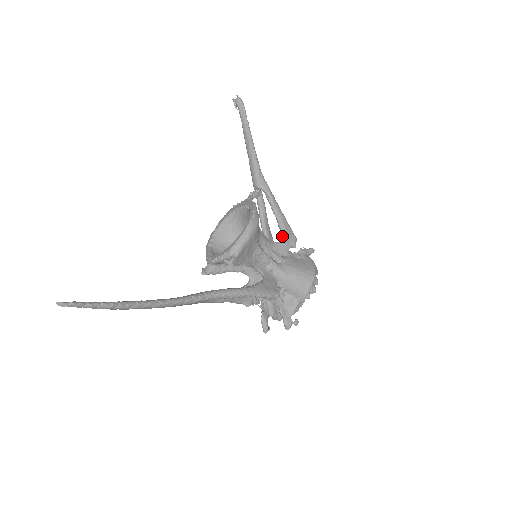
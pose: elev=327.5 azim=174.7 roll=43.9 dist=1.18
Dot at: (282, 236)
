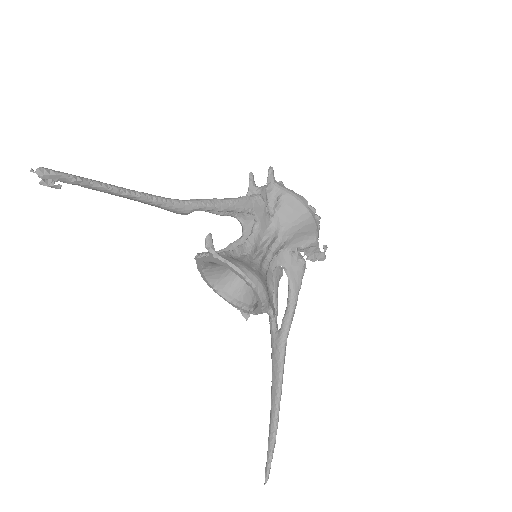
Dot at: occluded
